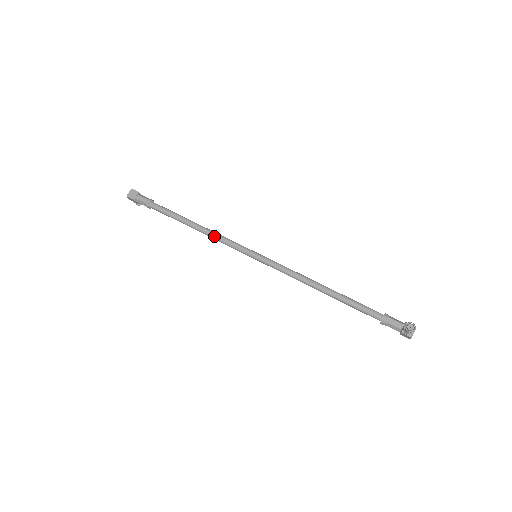
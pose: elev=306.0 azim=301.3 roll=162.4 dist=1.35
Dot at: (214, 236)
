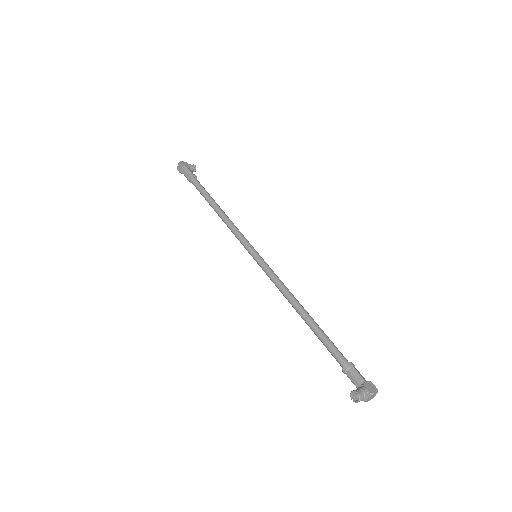
Dot at: (227, 226)
